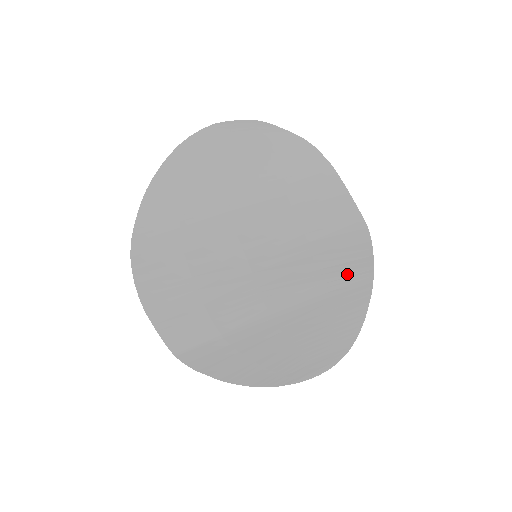
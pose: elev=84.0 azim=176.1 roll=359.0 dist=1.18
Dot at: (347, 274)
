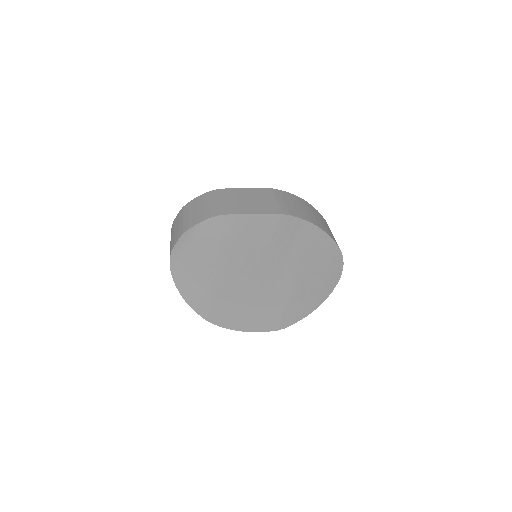
Dot at: (299, 235)
